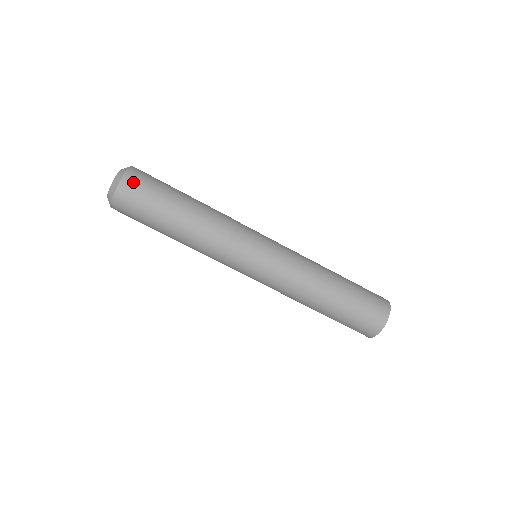
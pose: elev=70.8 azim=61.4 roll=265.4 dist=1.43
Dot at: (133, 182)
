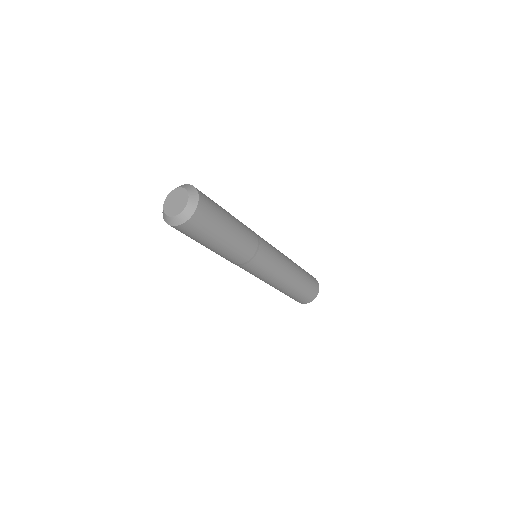
Dot at: (186, 230)
